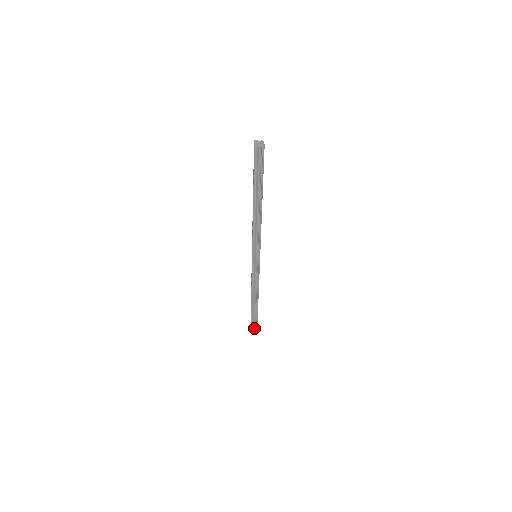
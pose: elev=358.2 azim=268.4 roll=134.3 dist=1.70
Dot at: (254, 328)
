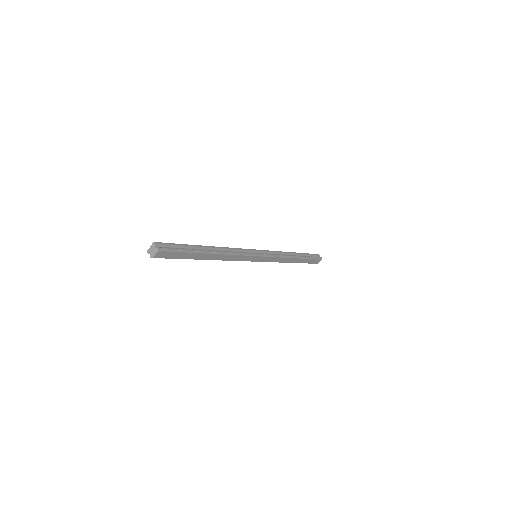
Dot at: occluded
